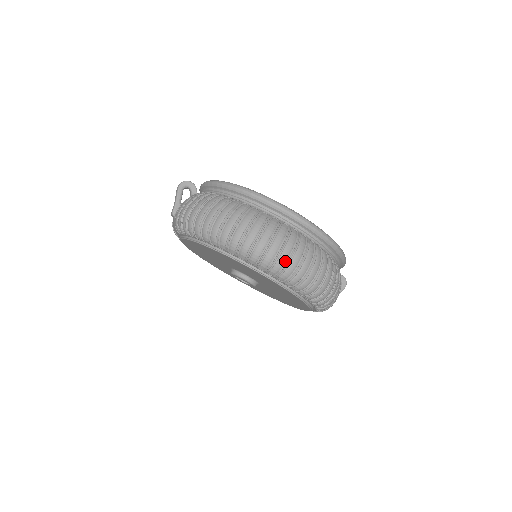
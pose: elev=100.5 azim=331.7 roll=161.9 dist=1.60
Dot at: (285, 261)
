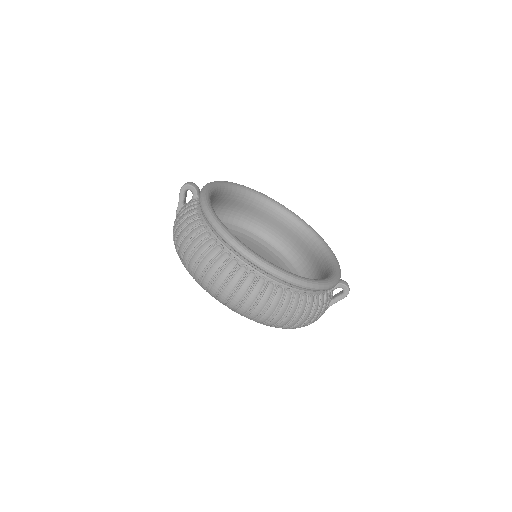
Dot at: (237, 304)
